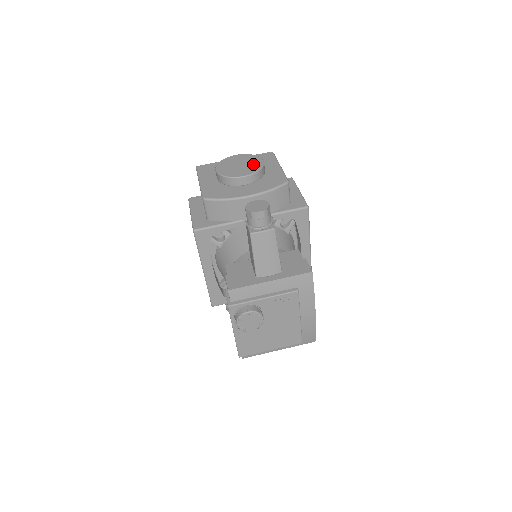
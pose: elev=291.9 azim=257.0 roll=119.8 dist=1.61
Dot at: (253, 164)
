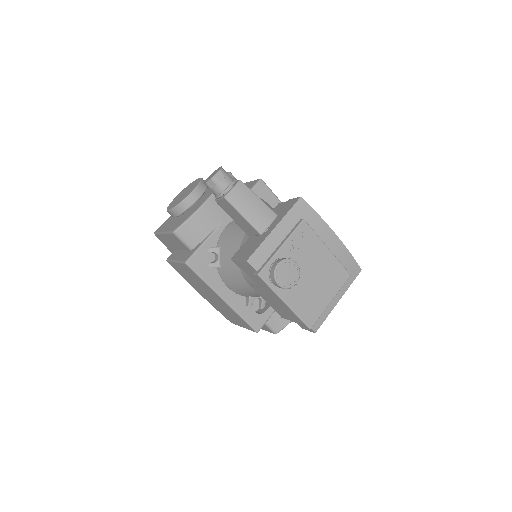
Dot at: (193, 184)
